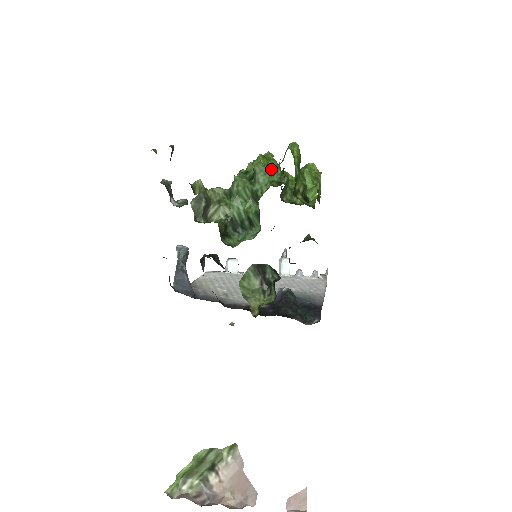
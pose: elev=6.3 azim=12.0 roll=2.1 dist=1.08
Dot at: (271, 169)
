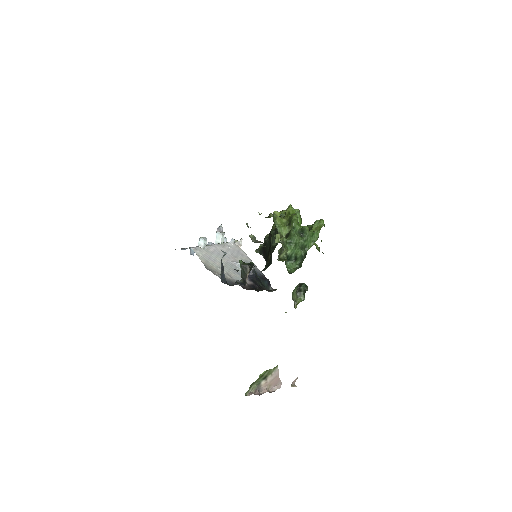
Dot at: (313, 234)
